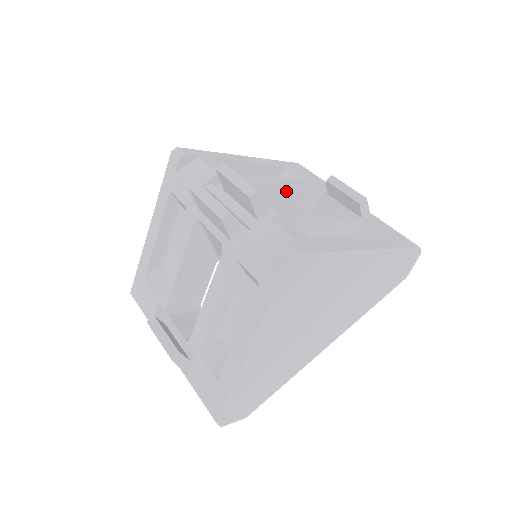
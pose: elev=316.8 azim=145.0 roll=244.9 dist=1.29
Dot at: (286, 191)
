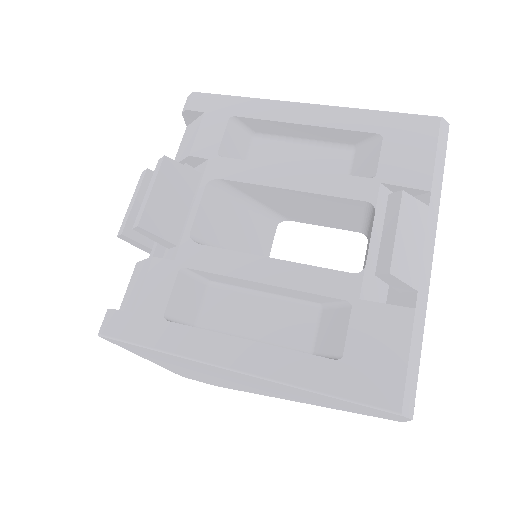
Dot at: (298, 195)
